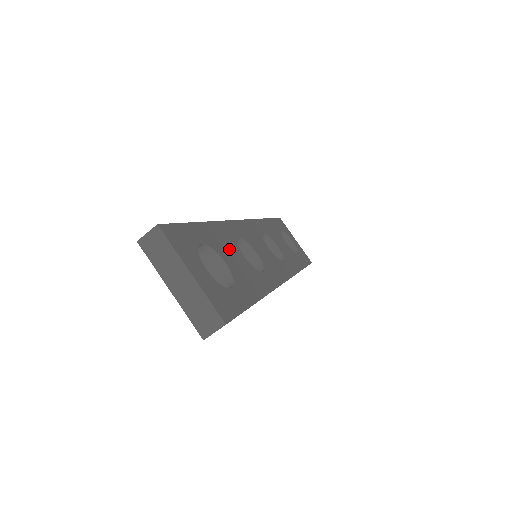
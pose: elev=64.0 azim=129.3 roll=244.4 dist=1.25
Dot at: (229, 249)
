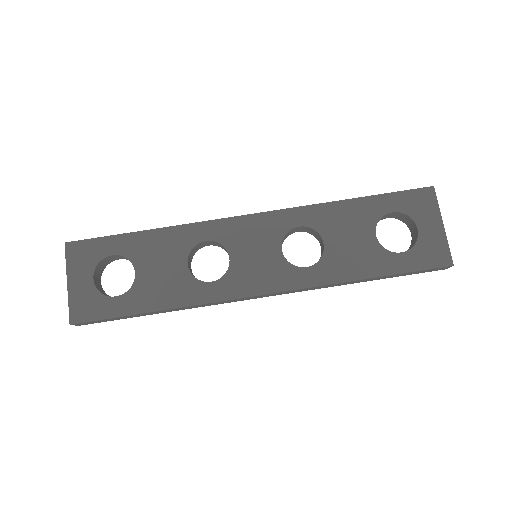
Dot at: (162, 257)
